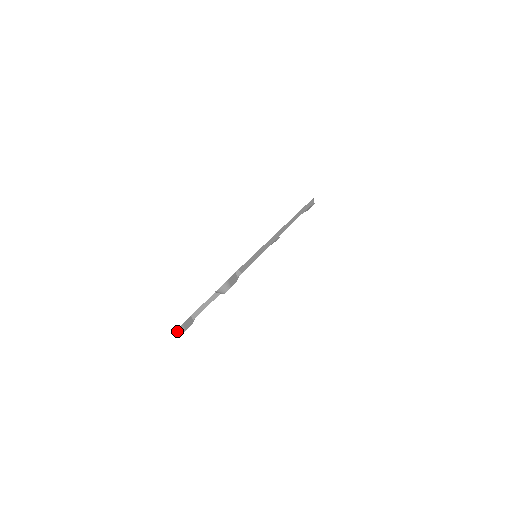
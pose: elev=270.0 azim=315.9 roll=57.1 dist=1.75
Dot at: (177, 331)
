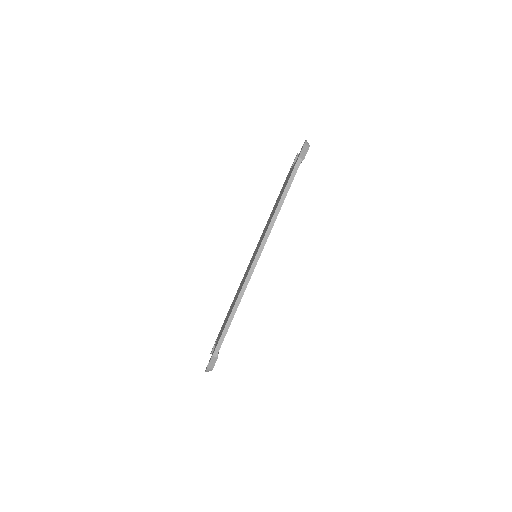
Dot at: occluded
